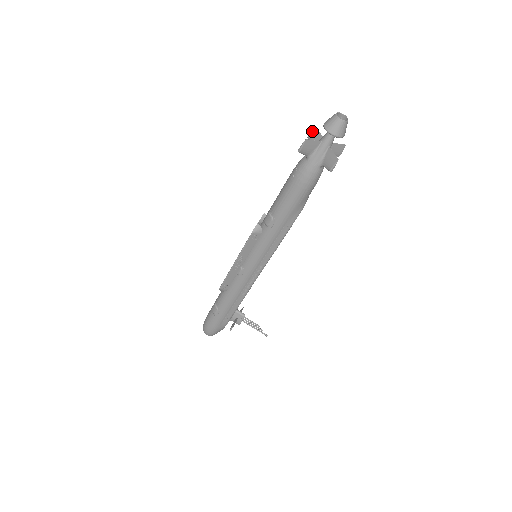
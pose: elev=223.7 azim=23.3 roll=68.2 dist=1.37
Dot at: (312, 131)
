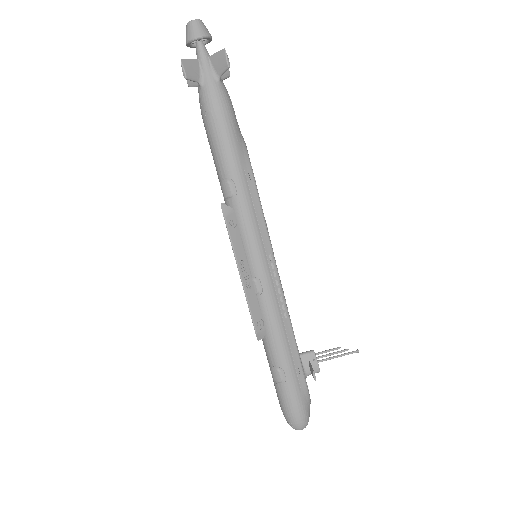
Dot at: occluded
